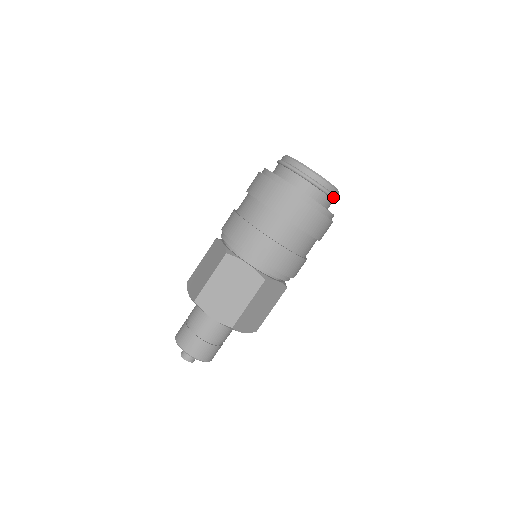
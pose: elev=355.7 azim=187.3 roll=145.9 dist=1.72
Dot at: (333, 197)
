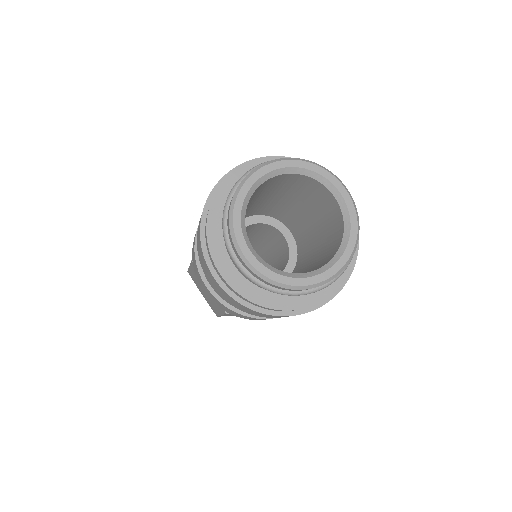
Dot at: (299, 294)
